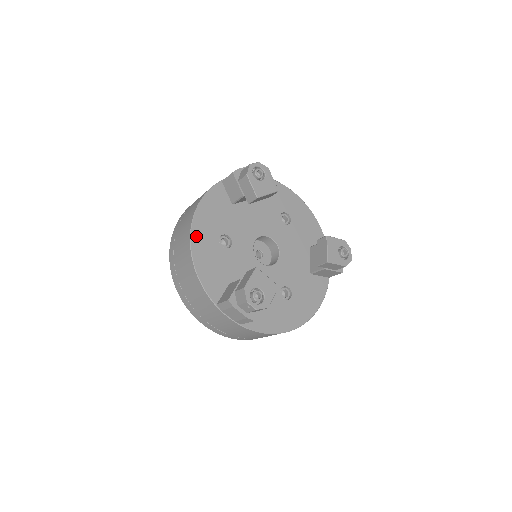
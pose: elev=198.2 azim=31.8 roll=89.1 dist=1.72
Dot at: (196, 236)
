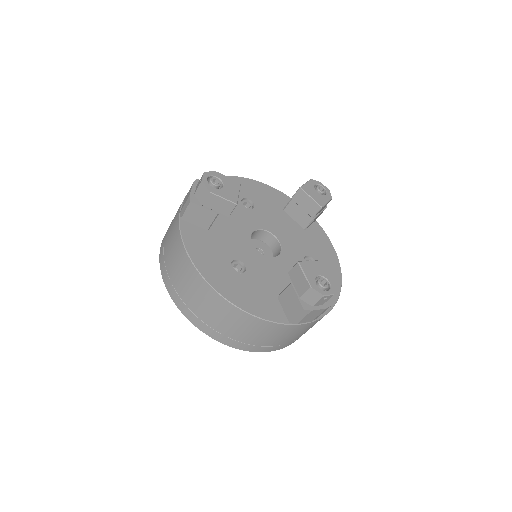
Dot at: (218, 285)
